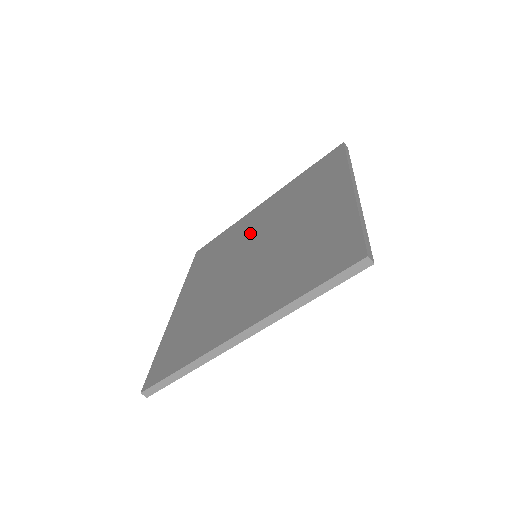
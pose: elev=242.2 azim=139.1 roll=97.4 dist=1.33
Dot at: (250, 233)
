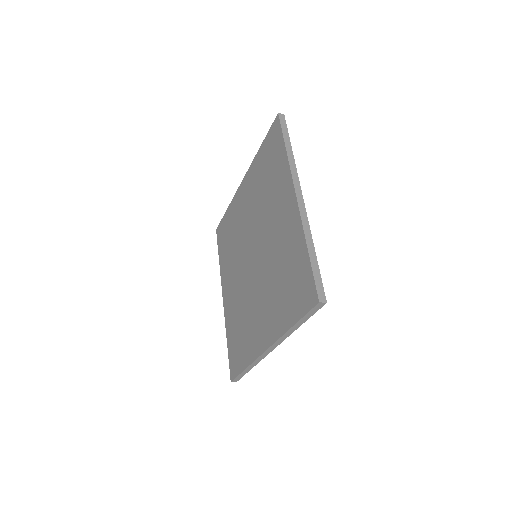
Dot at: (244, 225)
